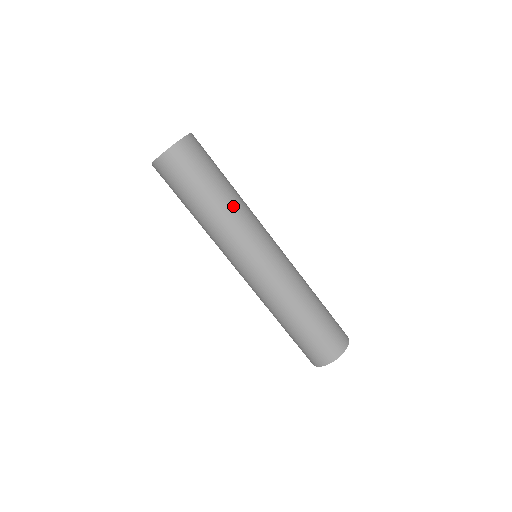
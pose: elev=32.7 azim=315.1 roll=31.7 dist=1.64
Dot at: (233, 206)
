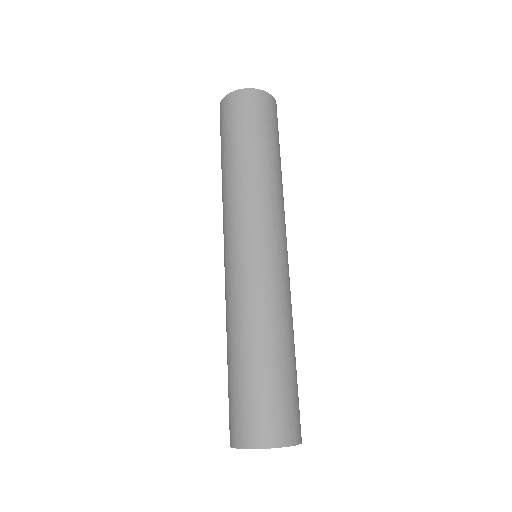
Dot at: (281, 182)
